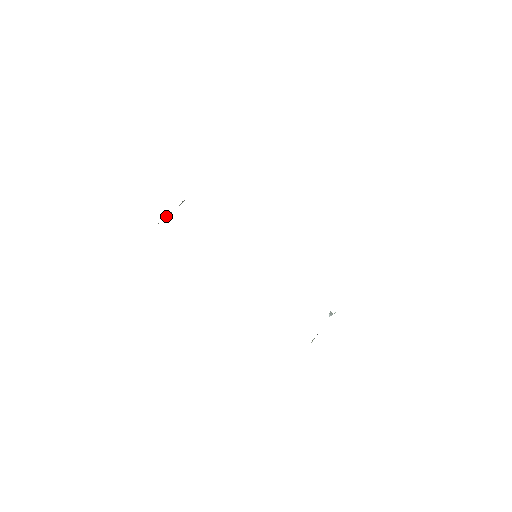
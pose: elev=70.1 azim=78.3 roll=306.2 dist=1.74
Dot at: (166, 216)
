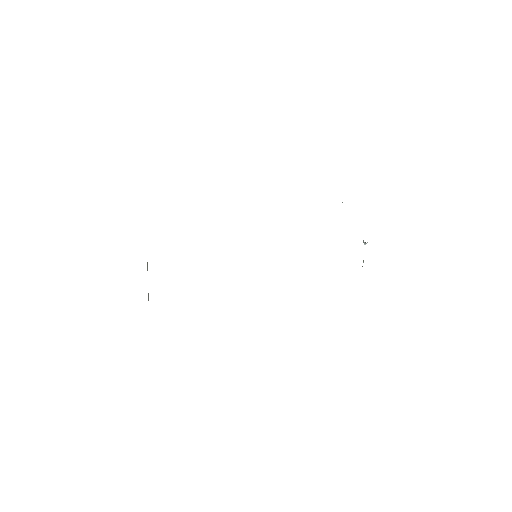
Dot at: occluded
